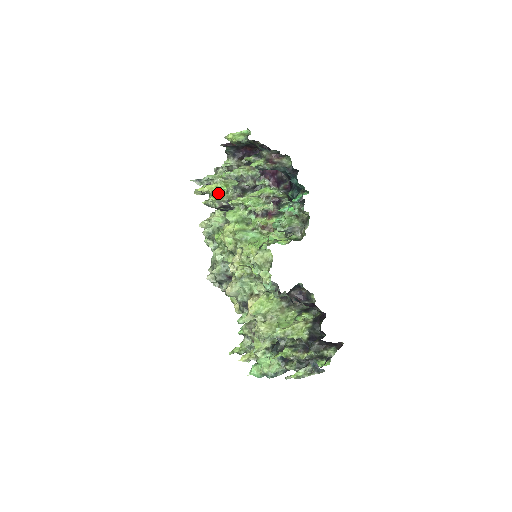
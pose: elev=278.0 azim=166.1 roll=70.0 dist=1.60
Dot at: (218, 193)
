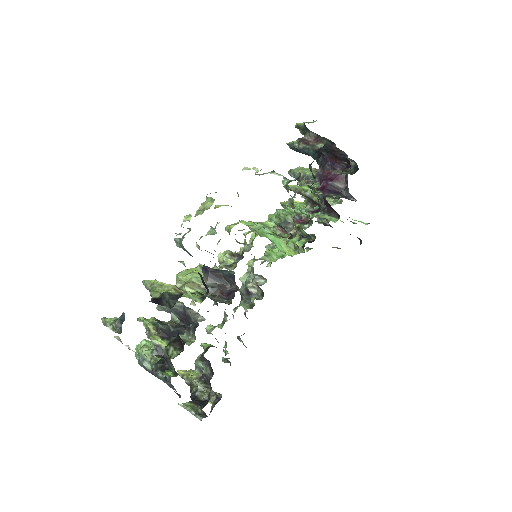
Dot at: occluded
